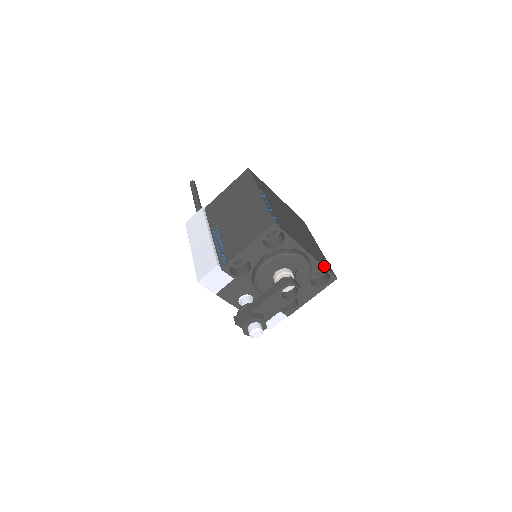
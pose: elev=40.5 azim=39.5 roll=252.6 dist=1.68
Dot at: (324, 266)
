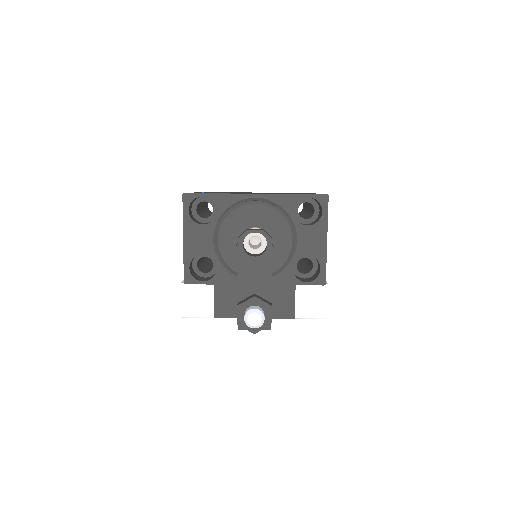
Dot at: (295, 194)
